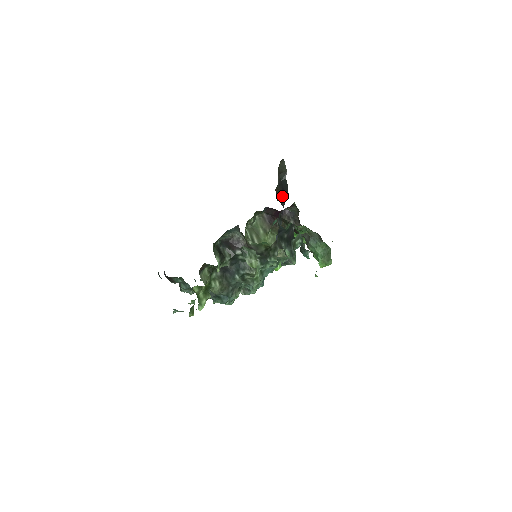
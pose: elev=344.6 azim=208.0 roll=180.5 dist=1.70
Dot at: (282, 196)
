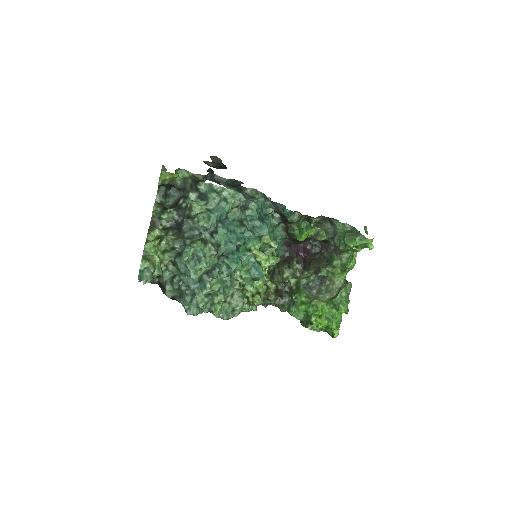
Dot at: occluded
